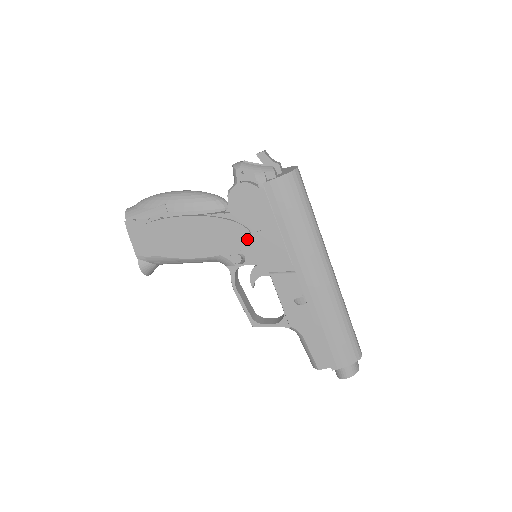
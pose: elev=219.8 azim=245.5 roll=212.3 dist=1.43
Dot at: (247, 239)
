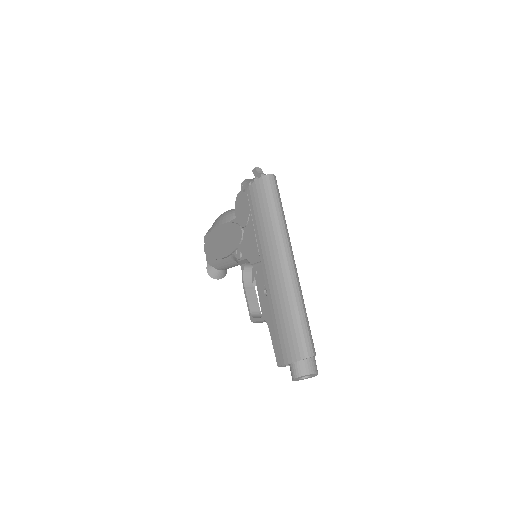
Dot at: (241, 237)
